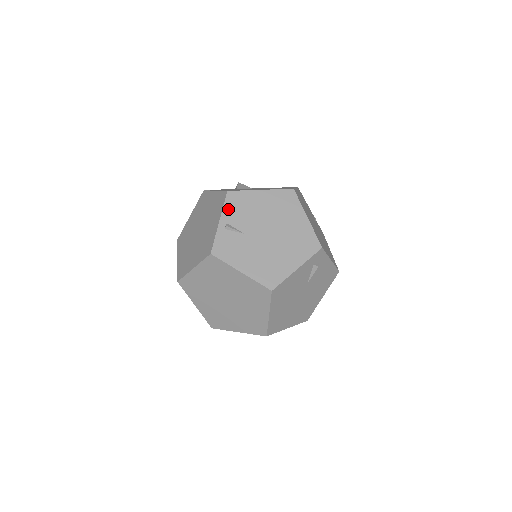
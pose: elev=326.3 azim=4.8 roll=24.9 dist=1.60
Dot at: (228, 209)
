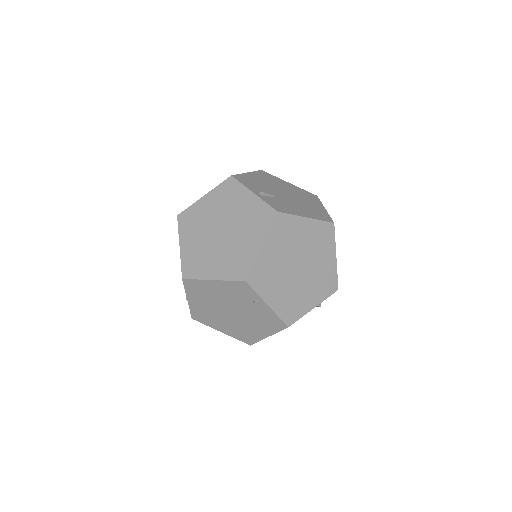
Dot at: (247, 185)
